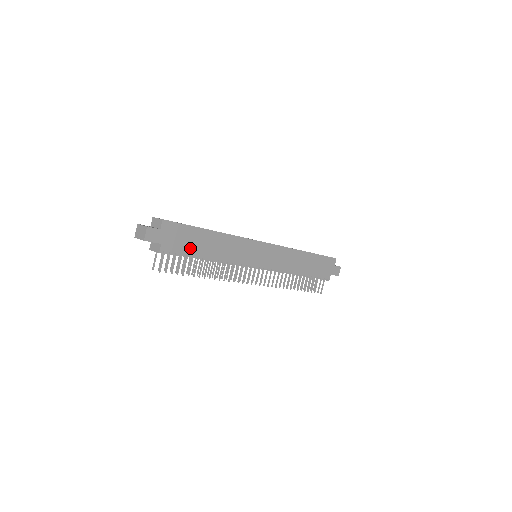
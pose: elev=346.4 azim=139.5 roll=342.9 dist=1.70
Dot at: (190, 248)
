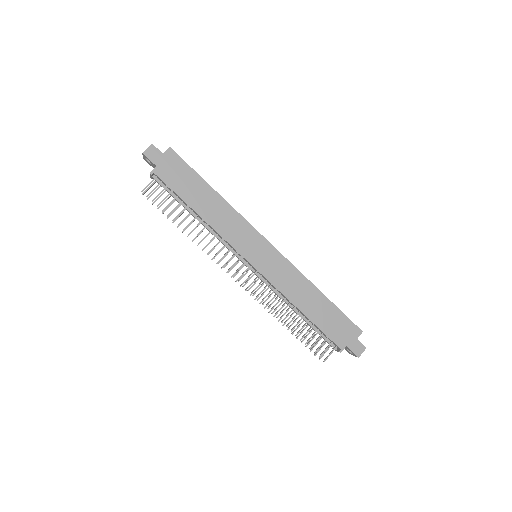
Dot at: (183, 190)
